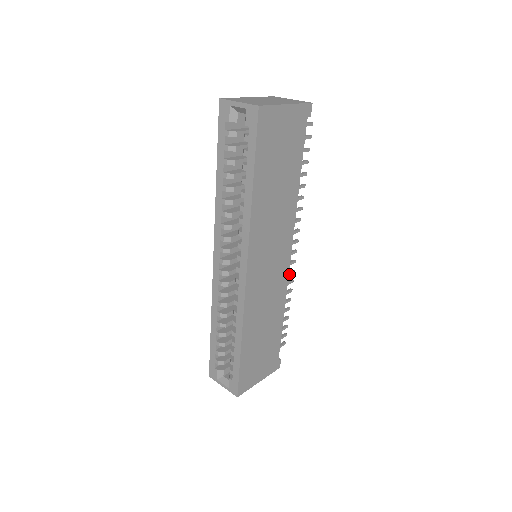
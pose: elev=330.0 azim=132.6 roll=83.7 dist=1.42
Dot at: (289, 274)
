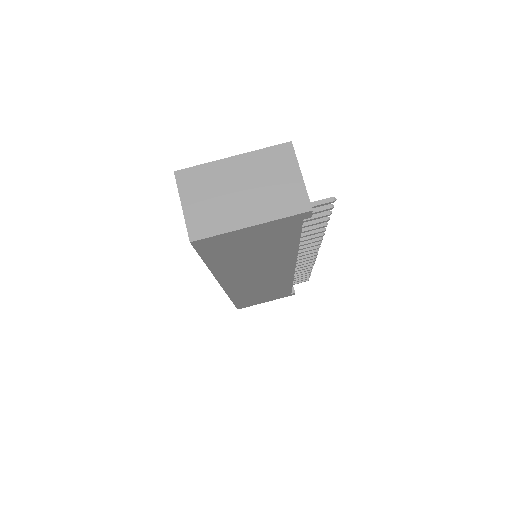
Dot at: (305, 263)
